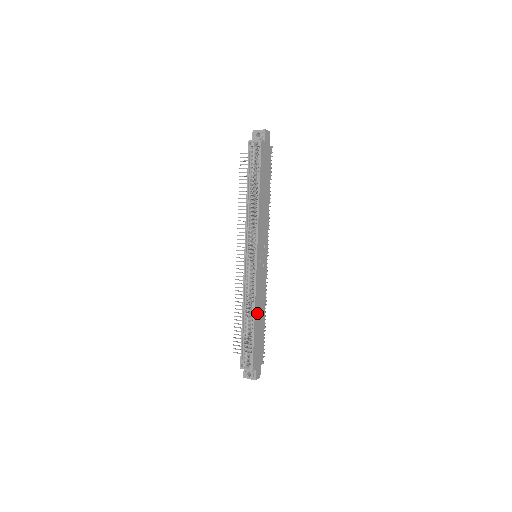
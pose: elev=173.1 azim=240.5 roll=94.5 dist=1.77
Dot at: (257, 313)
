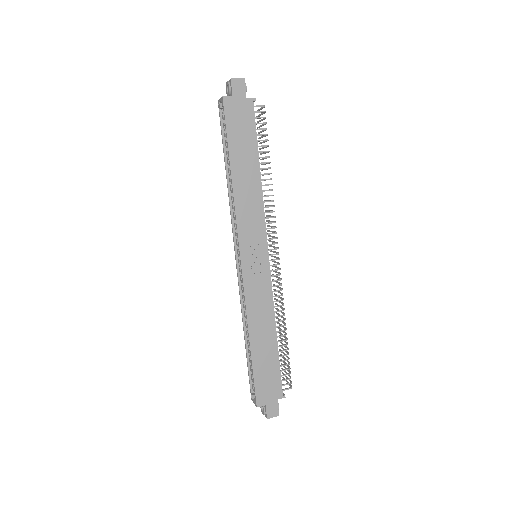
Dot at: (255, 334)
